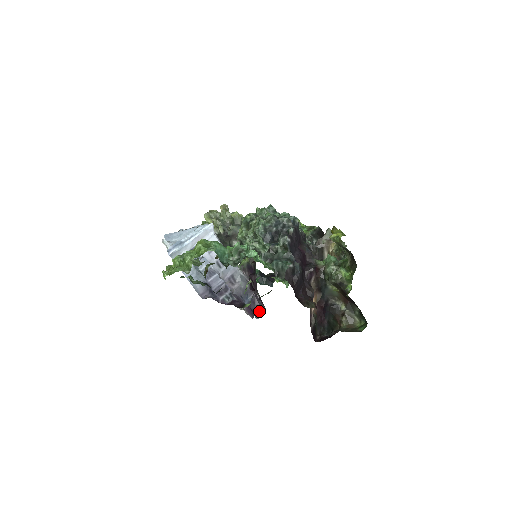
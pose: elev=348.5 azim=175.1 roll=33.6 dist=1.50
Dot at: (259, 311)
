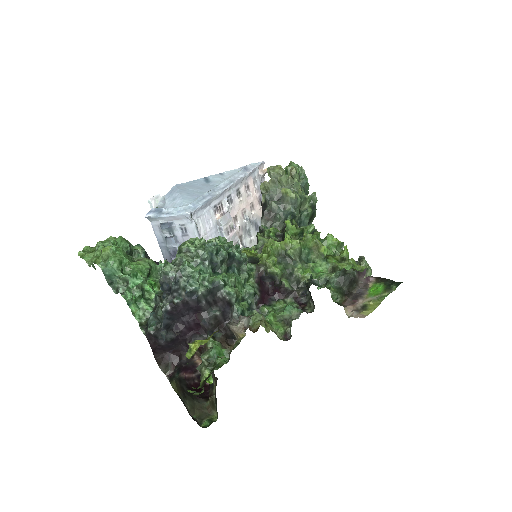
Dot at: occluded
